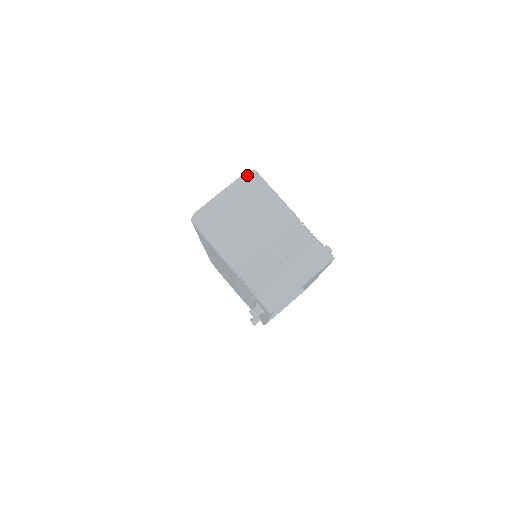
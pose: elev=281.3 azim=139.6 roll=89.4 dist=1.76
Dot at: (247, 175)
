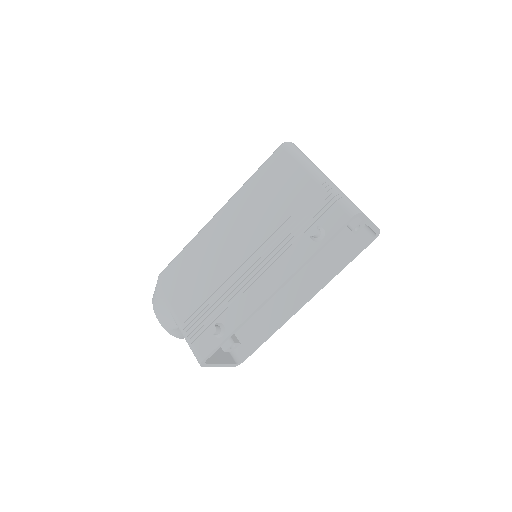
Dot at: occluded
